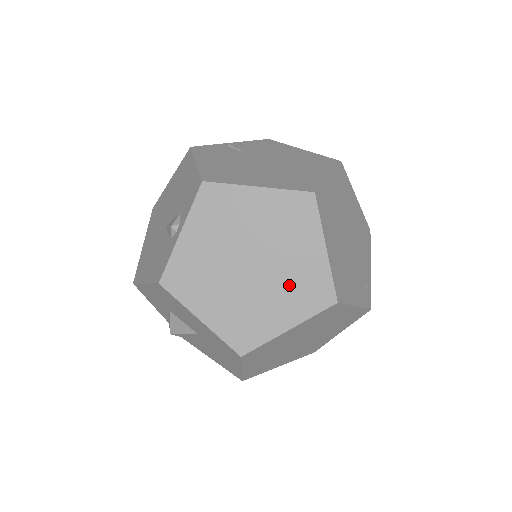
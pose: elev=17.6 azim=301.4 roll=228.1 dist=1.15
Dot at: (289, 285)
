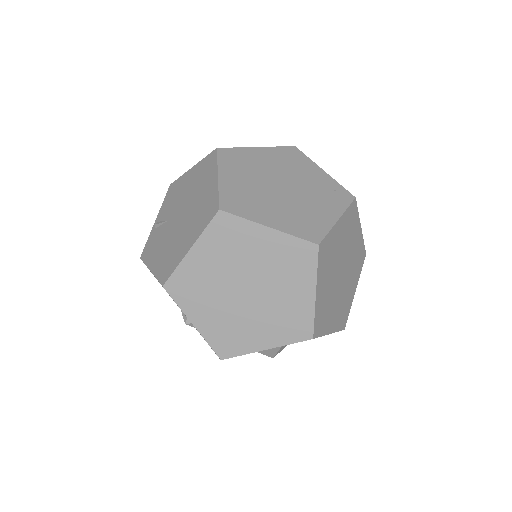
Dot at: (281, 273)
